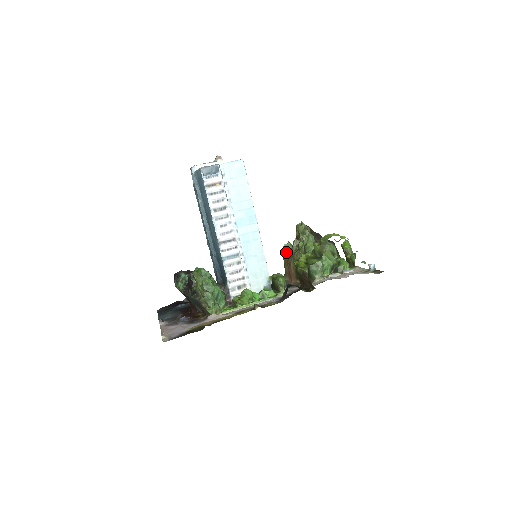
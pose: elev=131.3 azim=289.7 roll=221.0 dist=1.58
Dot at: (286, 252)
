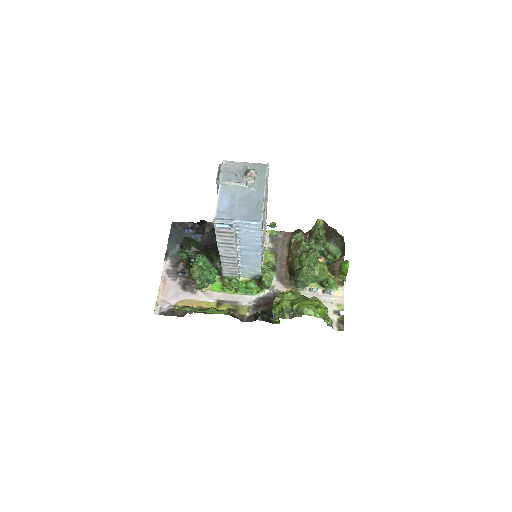
Dot at: (294, 240)
